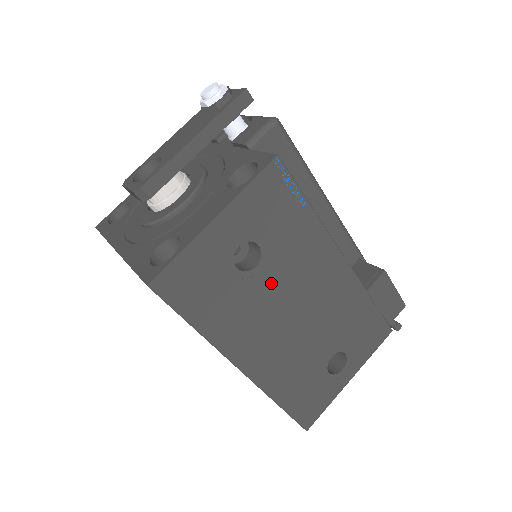
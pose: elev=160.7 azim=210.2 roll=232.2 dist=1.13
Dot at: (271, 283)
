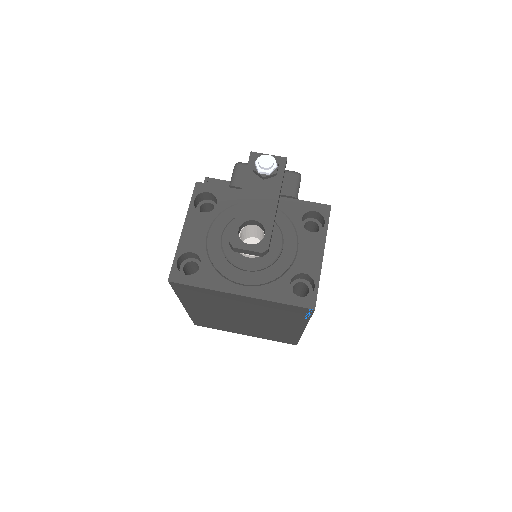
Dot at: occluded
